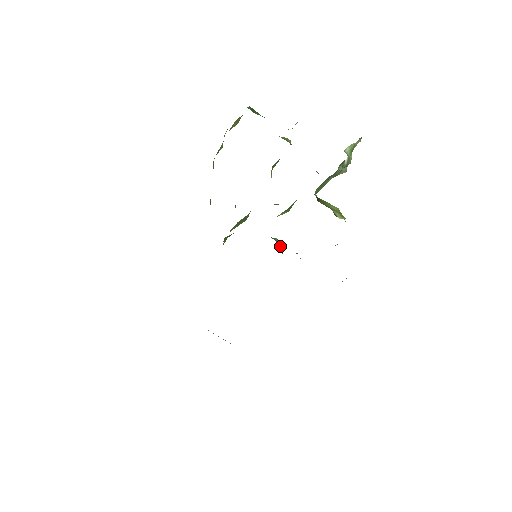
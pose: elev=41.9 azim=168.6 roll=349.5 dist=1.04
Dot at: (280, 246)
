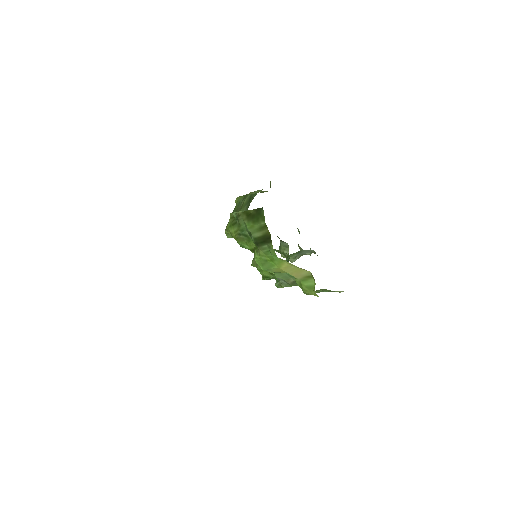
Dot at: occluded
